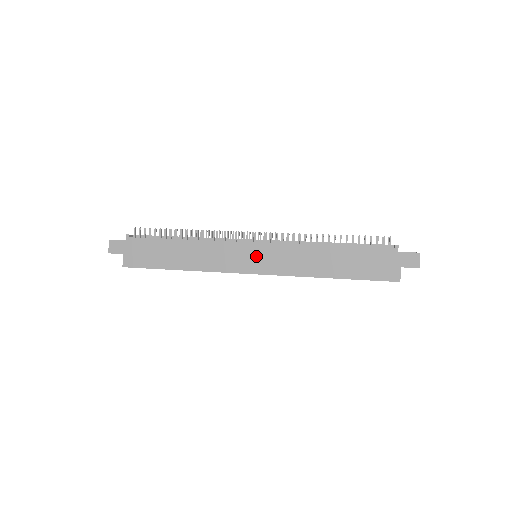
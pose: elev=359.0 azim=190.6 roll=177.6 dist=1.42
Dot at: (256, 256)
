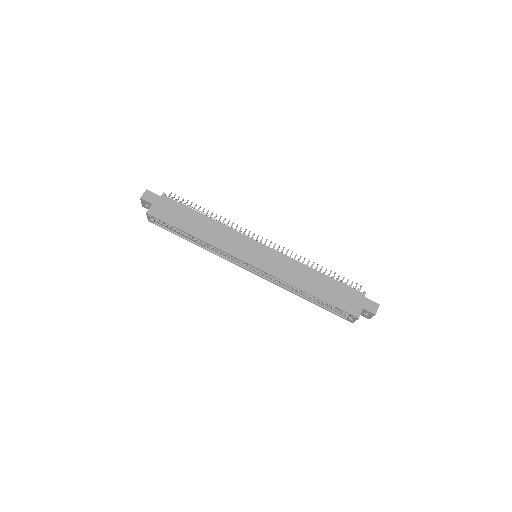
Dot at: (259, 253)
